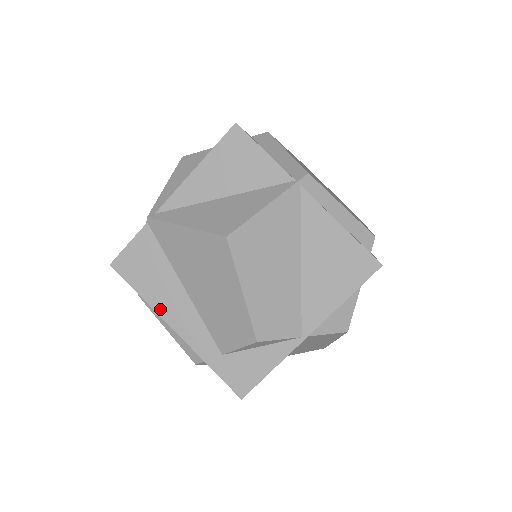
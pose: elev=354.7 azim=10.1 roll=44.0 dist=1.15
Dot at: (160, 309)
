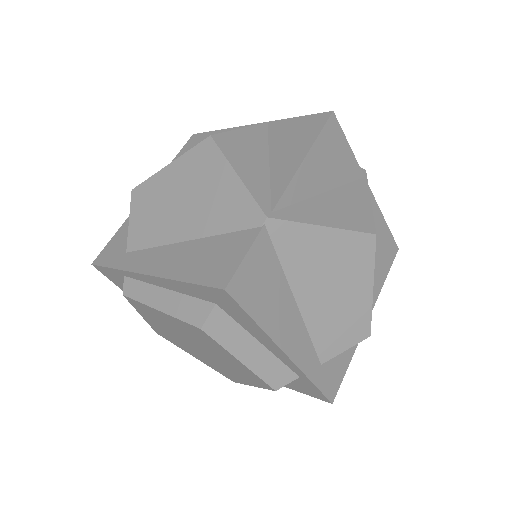
Dot at: (275, 334)
